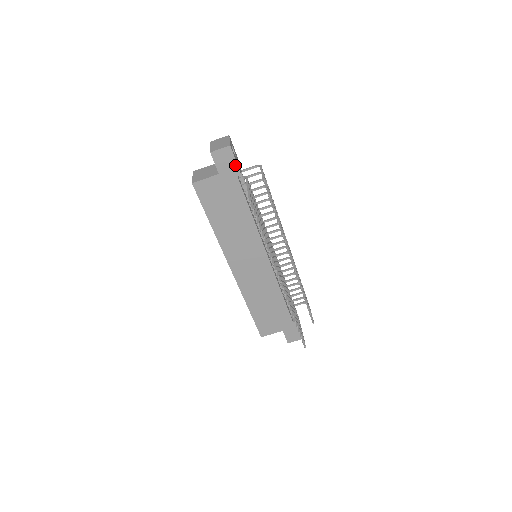
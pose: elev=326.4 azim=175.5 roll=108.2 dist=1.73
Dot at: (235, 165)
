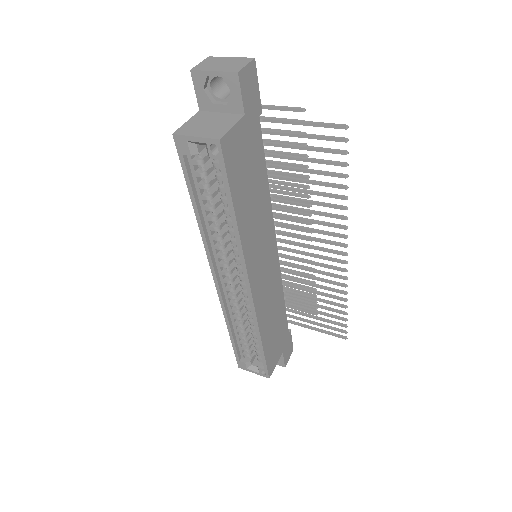
Dot at: (258, 95)
